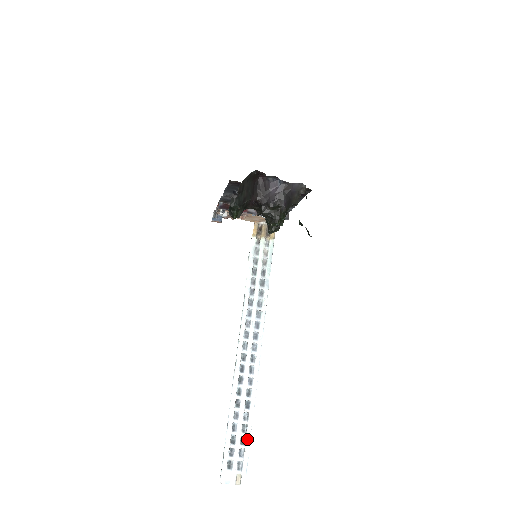
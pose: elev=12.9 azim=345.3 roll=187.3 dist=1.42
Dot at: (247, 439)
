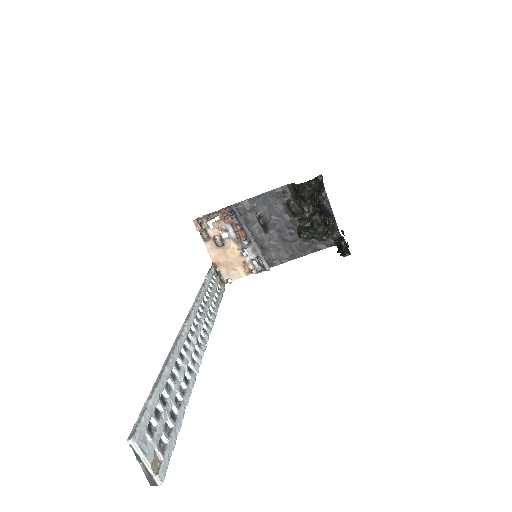
Dot at: (179, 417)
